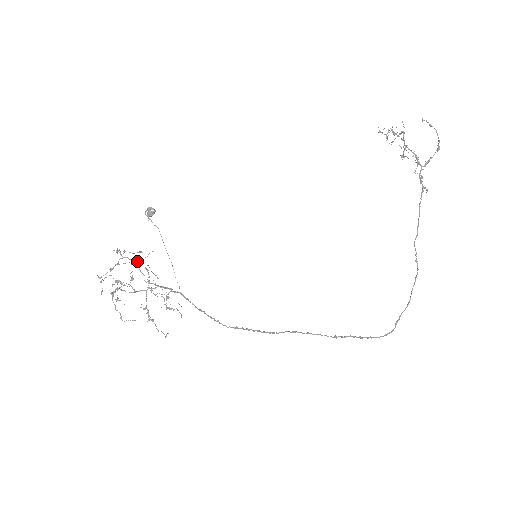
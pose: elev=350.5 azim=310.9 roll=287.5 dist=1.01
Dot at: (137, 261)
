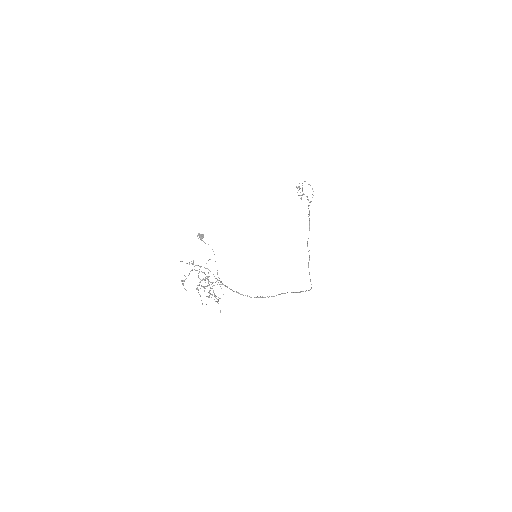
Dot at: occluded
